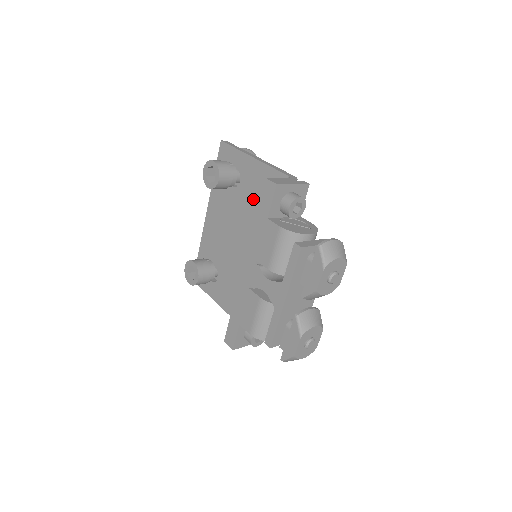
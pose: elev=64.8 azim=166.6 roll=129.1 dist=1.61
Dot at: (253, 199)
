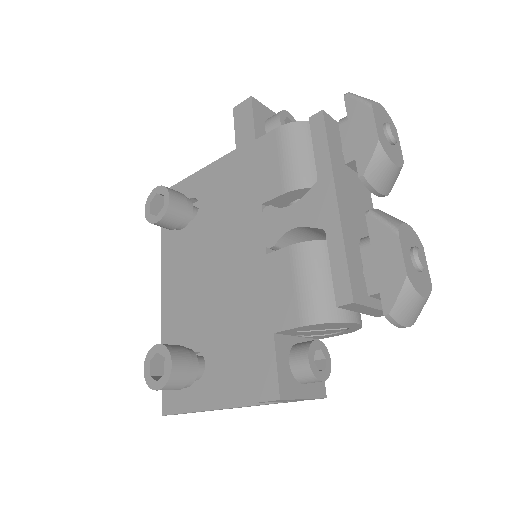
Dot at: (224, 204)
